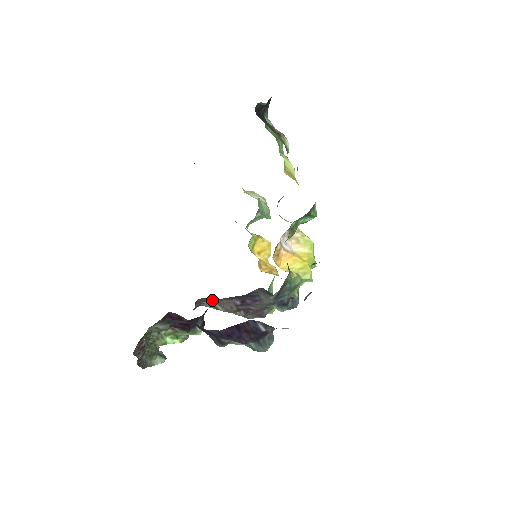
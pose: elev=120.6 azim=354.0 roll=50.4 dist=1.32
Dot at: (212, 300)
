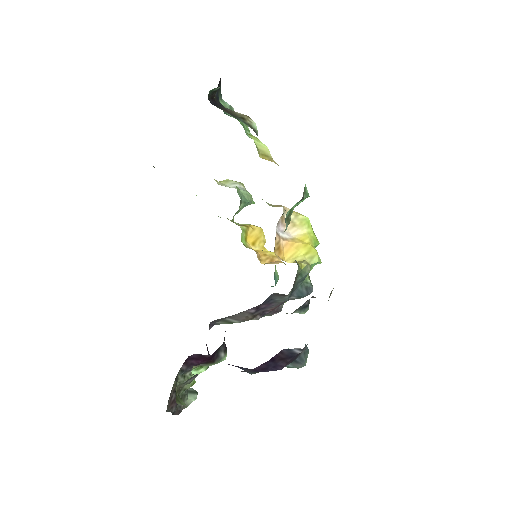
Dot at: (225, 318)
